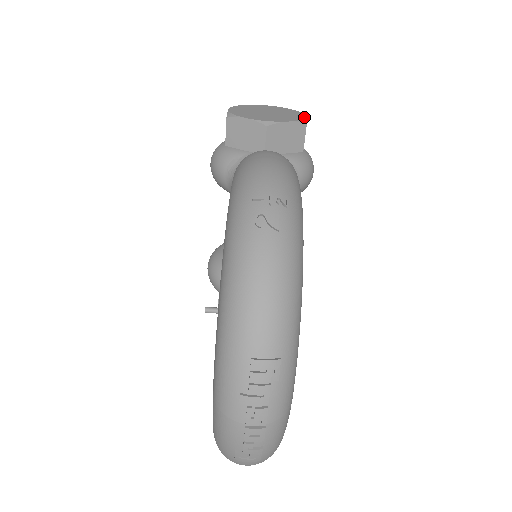
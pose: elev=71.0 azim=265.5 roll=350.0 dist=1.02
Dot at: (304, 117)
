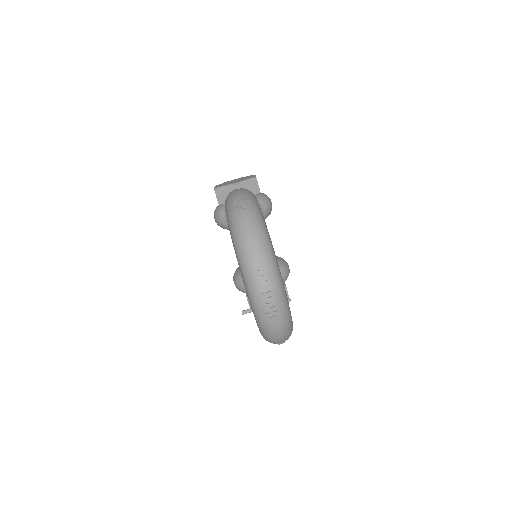
Dot at: (254, 176)
